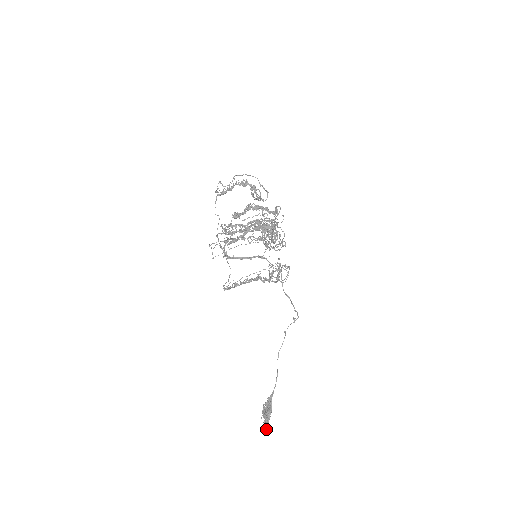
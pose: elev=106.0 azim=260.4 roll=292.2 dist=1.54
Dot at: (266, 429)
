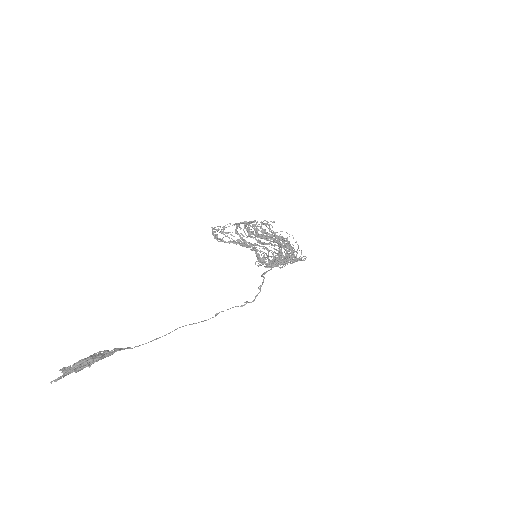
Dot at: occluded
